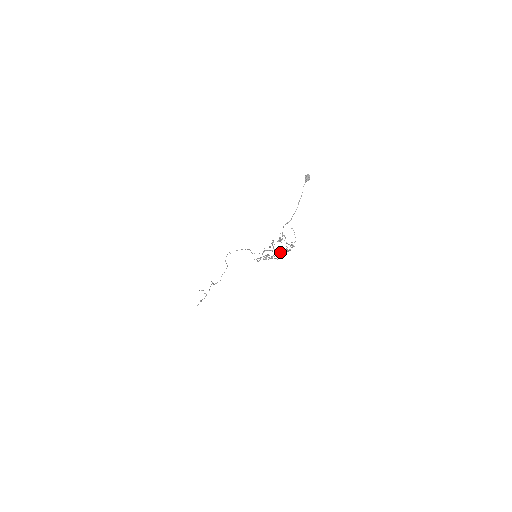
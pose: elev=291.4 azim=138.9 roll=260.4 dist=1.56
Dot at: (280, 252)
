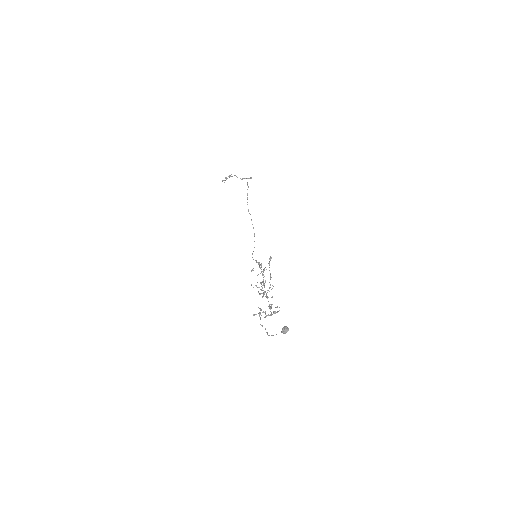
Dot at: (267, 297)
